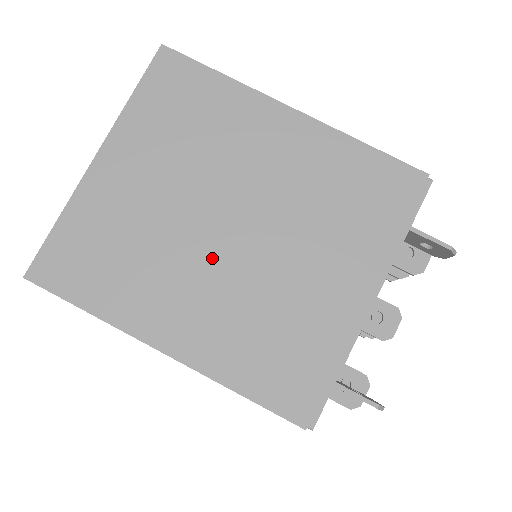
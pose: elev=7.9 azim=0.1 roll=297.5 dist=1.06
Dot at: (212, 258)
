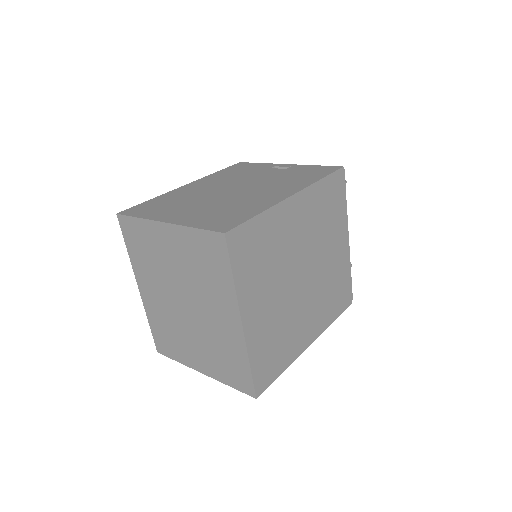
Dot at: (305, 295)
